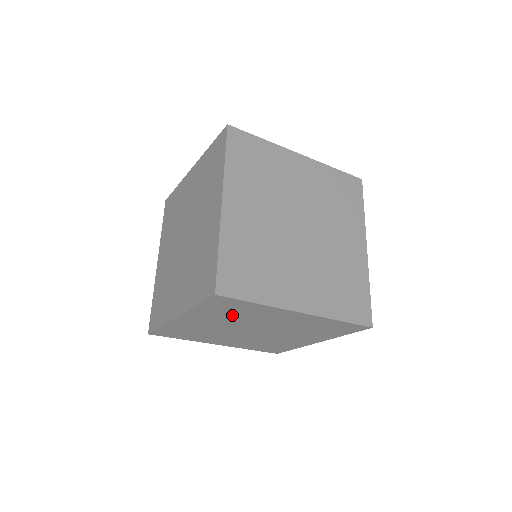
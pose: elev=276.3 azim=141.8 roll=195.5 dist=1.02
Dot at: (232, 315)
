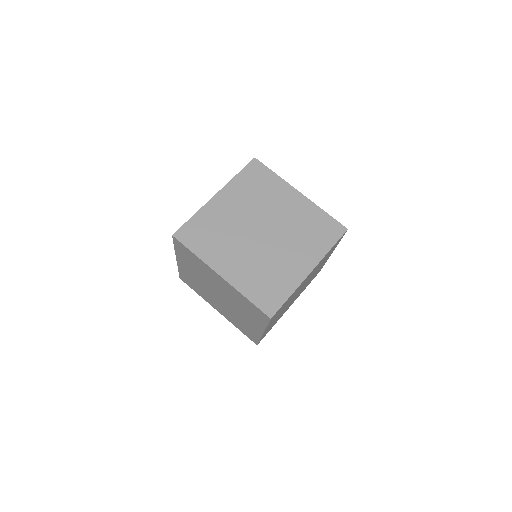
Dot at: (284, 306)
